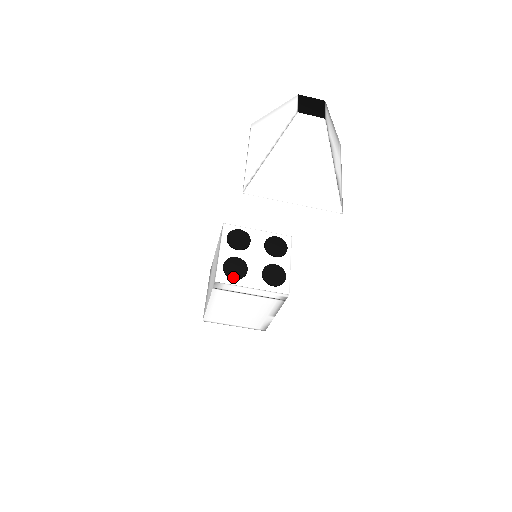
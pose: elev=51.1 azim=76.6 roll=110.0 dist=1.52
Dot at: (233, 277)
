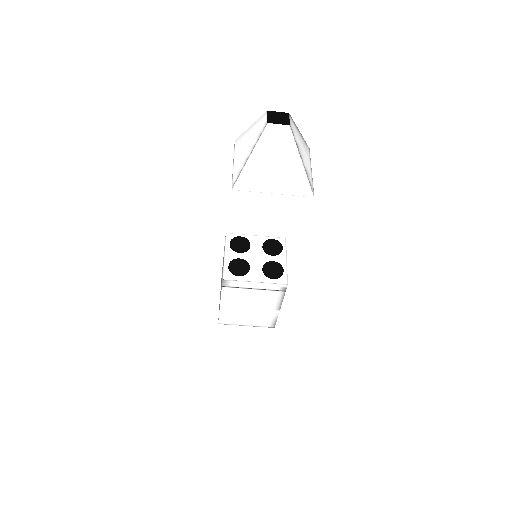
Dot at: (238, 274)
